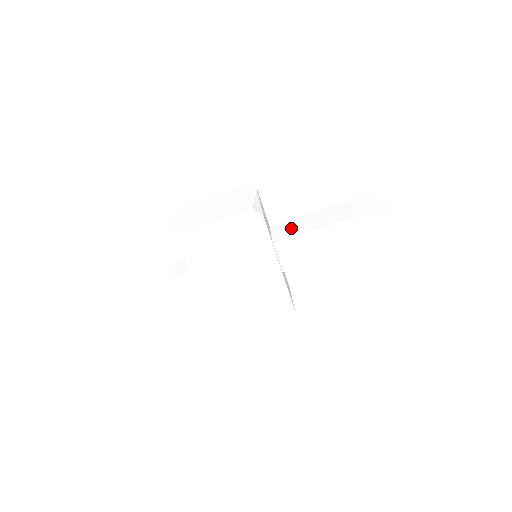
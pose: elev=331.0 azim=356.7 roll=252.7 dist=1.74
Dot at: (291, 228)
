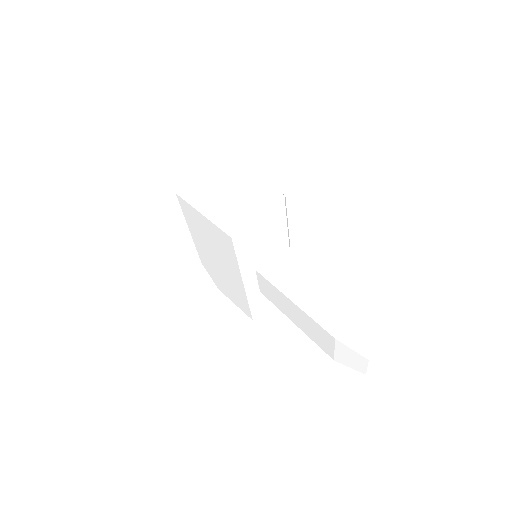
Dot at: (288, 270)
